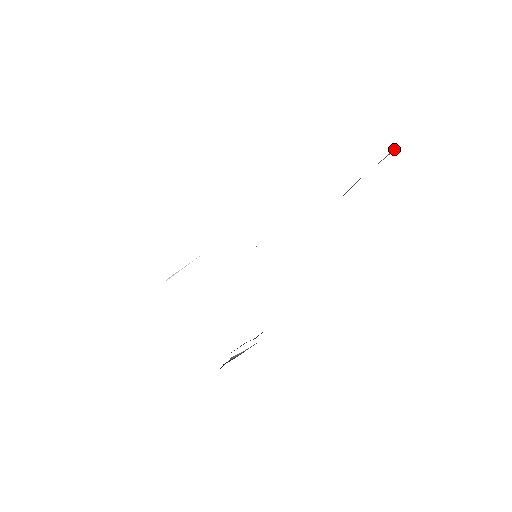
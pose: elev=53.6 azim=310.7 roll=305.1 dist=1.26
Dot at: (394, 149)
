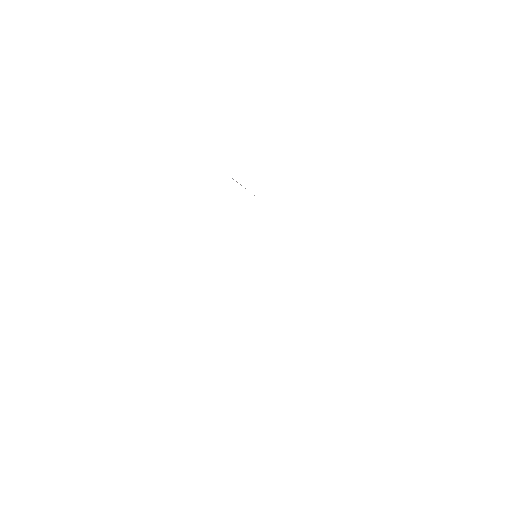
Dot at: occluded
